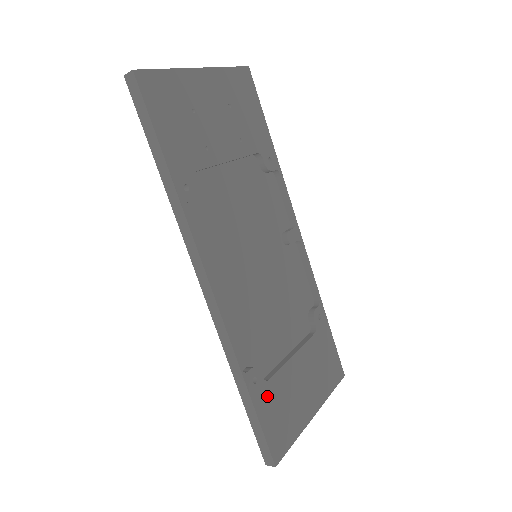
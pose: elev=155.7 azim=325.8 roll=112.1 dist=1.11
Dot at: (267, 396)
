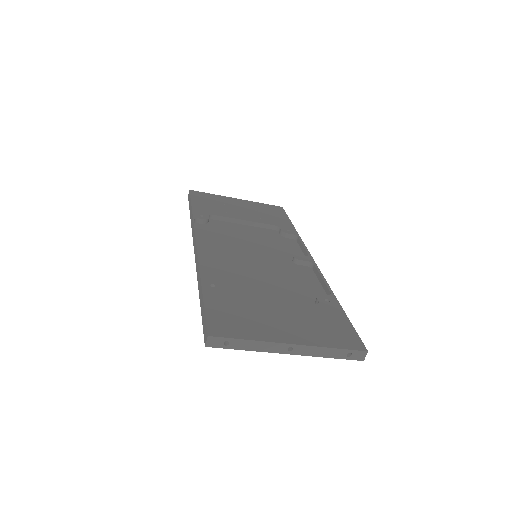
Dot at: (223, 299)
